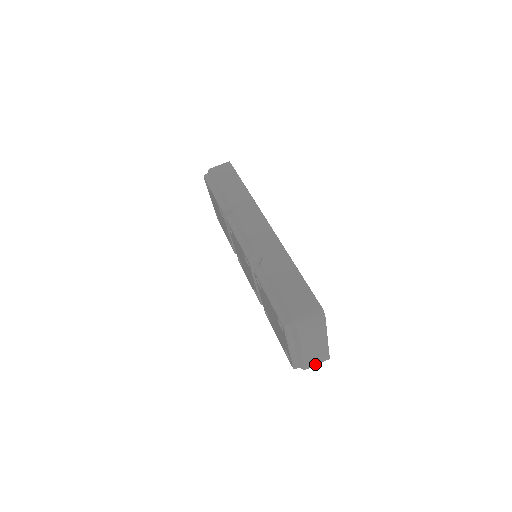
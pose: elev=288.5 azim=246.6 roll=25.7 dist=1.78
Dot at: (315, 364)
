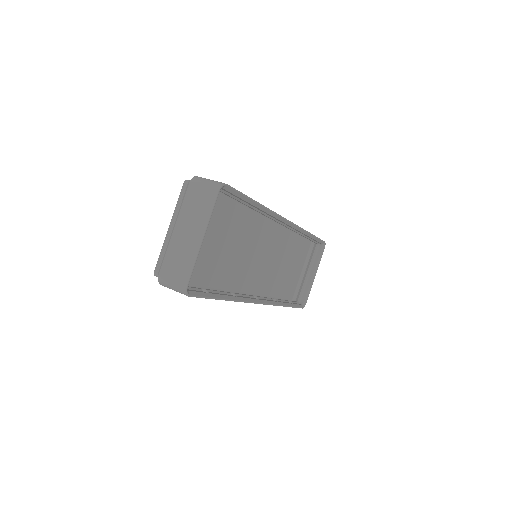
Dot at: (171, 279)
